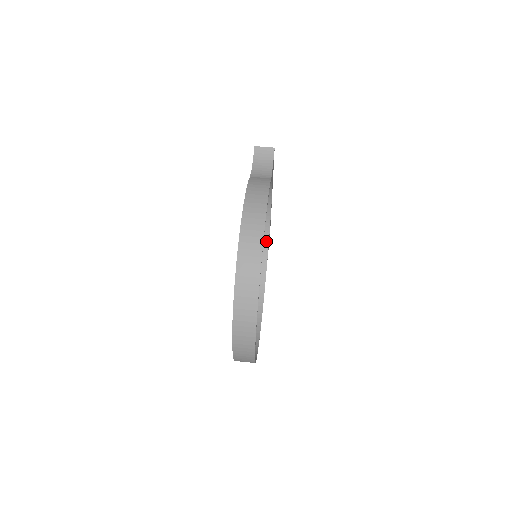
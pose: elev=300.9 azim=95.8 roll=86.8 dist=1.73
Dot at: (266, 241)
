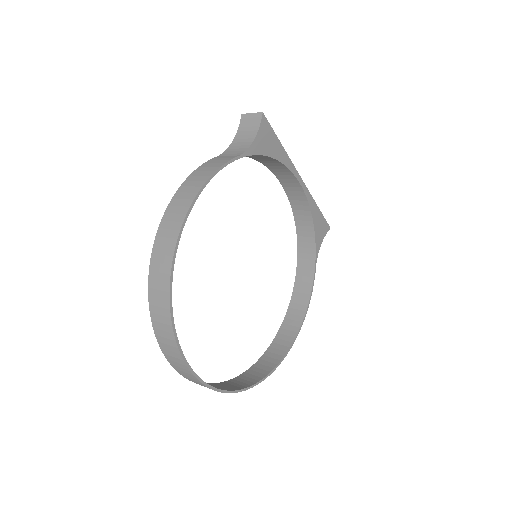
Dot at: (312, 233)
